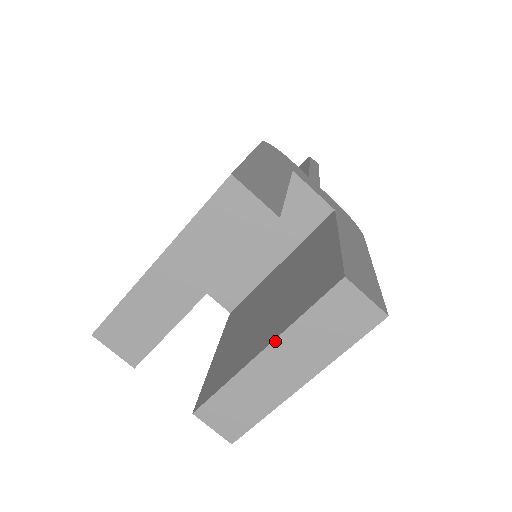
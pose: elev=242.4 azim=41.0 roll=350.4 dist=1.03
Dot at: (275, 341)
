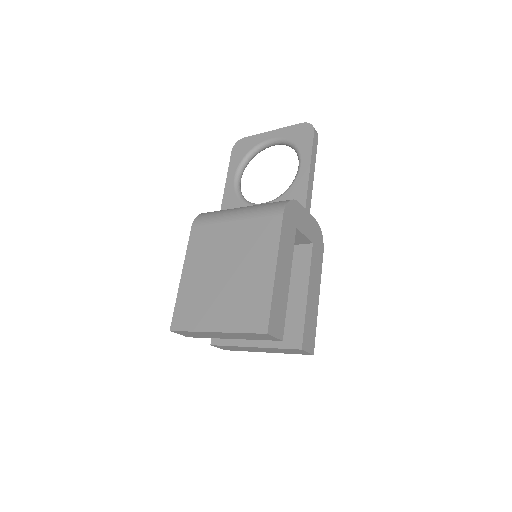
Dot at: (261, 348)
